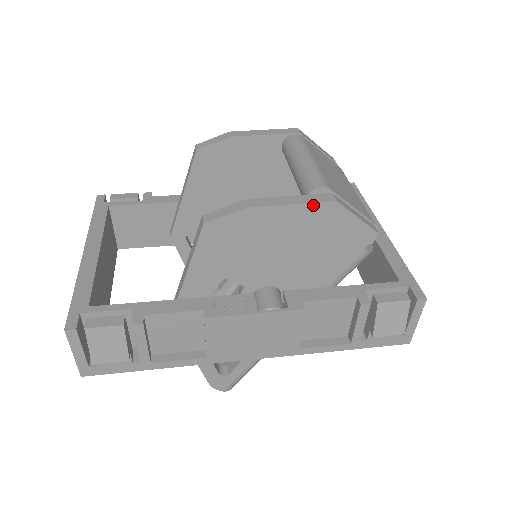
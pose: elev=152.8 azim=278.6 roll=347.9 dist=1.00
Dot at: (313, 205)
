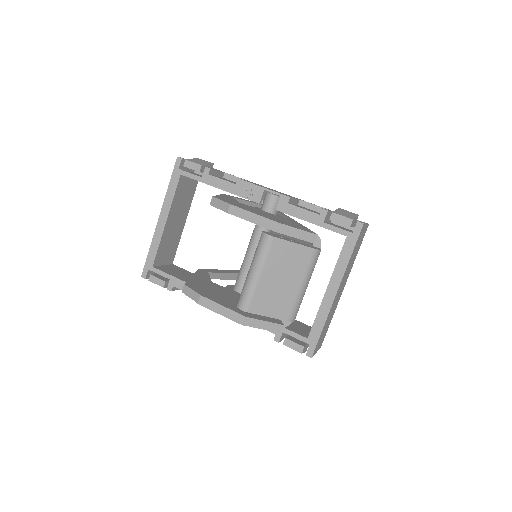
Dot at: (231, 319)
